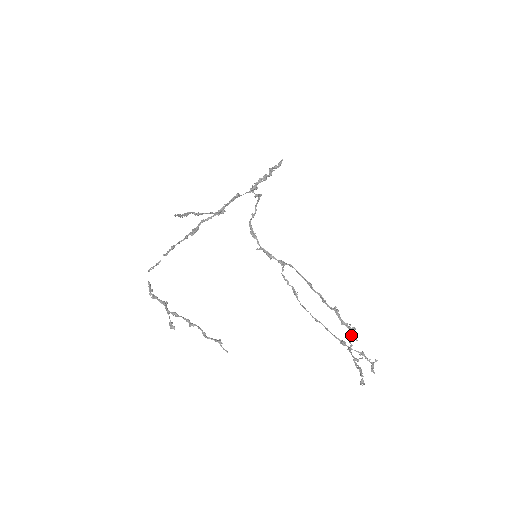
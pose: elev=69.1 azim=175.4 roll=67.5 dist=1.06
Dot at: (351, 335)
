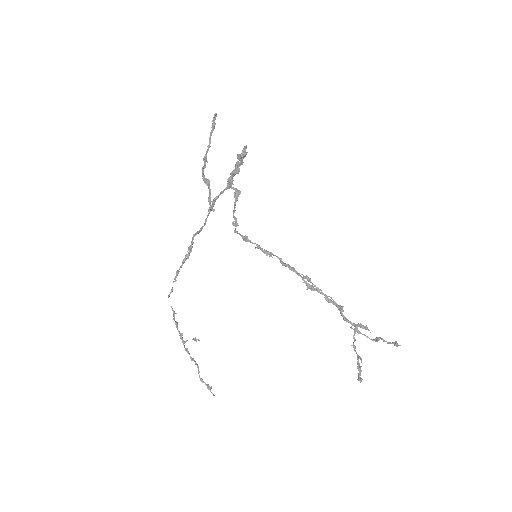
Dot at: (363, 327)
